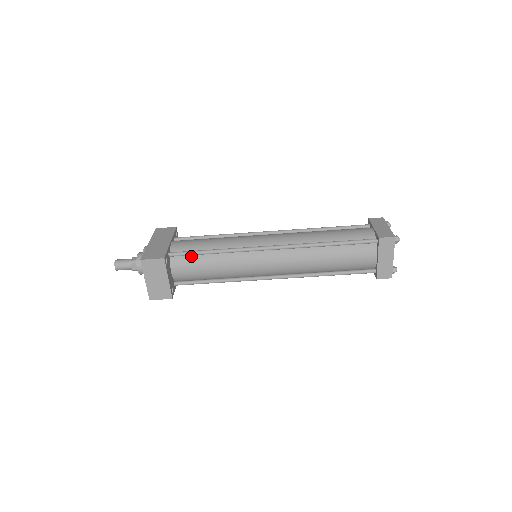
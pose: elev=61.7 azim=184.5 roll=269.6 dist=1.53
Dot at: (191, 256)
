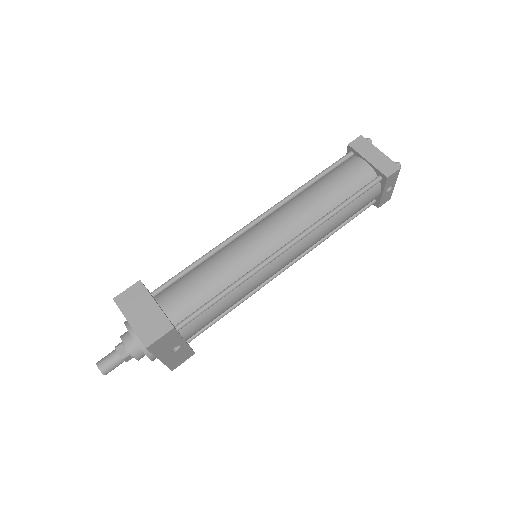
Dot at: (178, 282)
